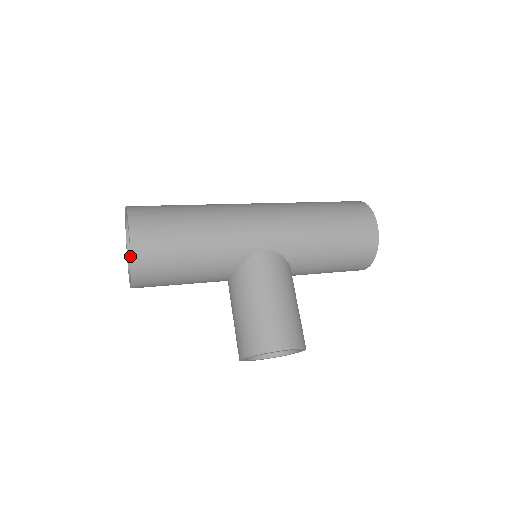
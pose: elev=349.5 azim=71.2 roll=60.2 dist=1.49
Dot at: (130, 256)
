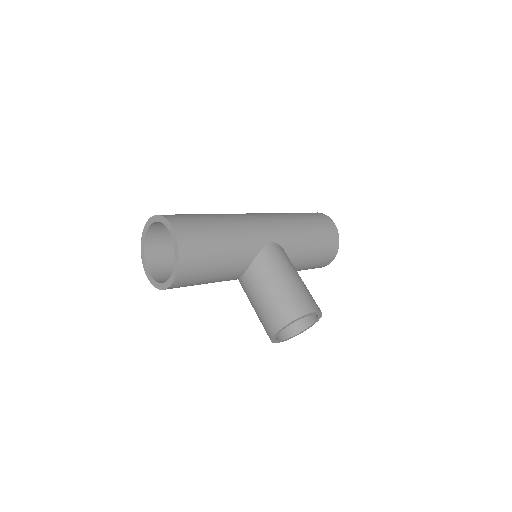
Dot at: (176, 249)
